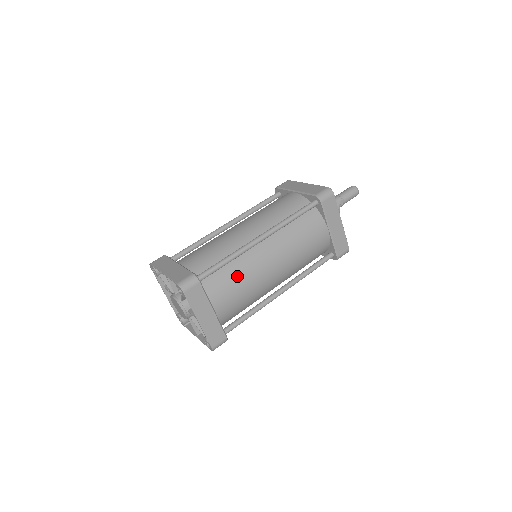
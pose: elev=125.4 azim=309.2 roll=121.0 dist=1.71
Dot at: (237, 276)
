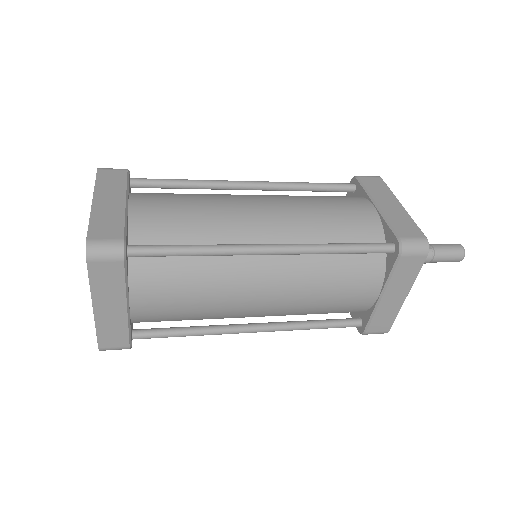
Dot at: (191, 195)
